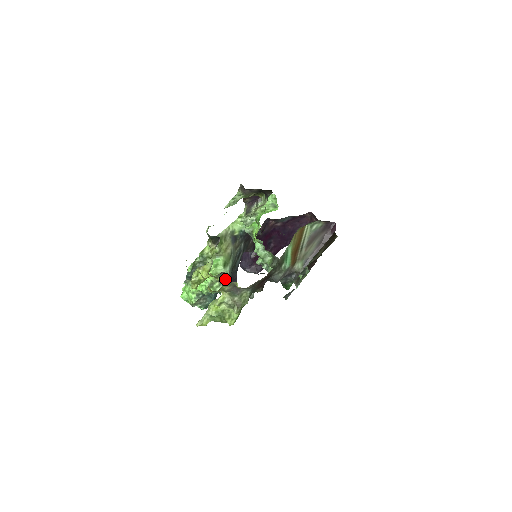
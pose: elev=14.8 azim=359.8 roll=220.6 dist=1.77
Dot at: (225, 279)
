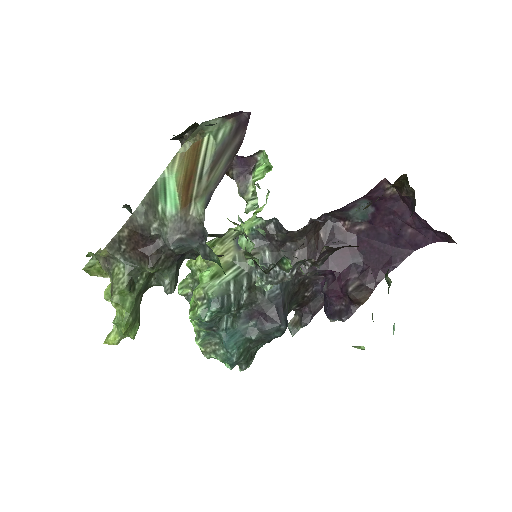
Dot at: occluded
